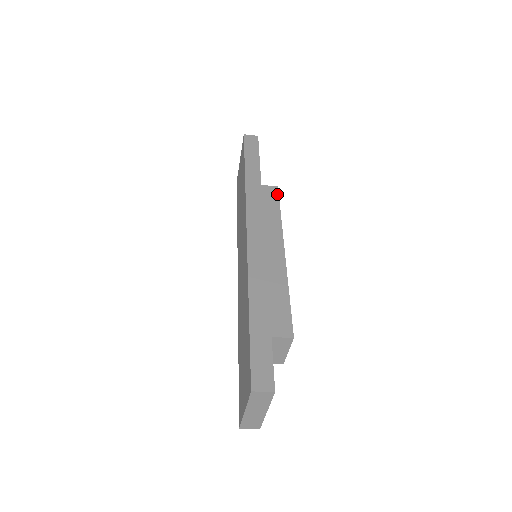
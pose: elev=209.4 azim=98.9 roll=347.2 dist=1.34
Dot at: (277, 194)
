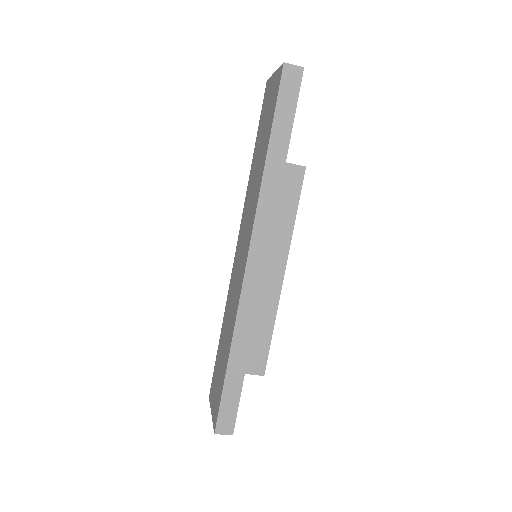
Dot at: (301, 182)
